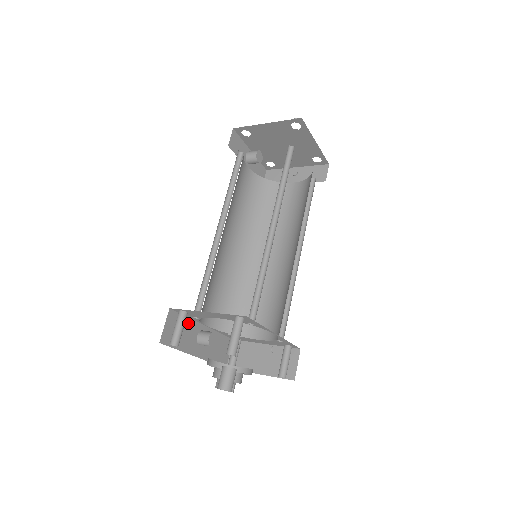
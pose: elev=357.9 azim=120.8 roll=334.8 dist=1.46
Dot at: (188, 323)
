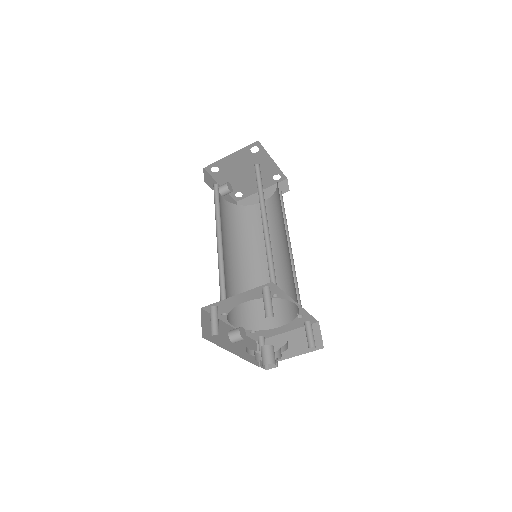
Dot at: occluded
